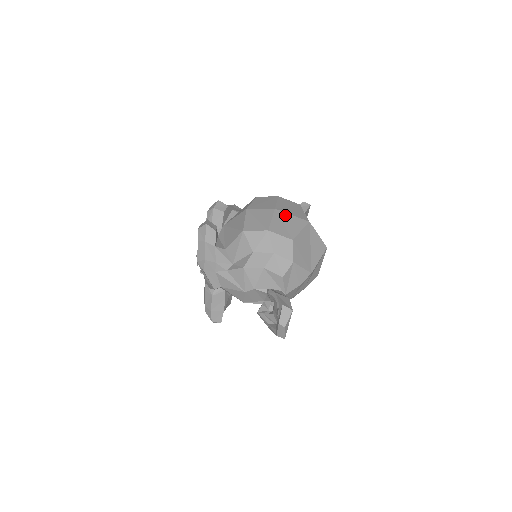
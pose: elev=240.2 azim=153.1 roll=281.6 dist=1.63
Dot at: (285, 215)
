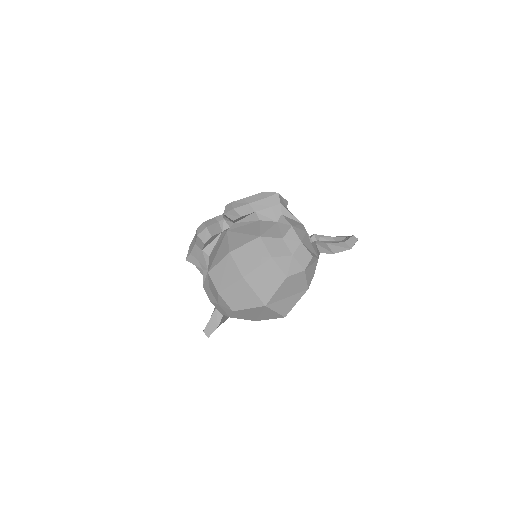
Dot at: (247, 288)
